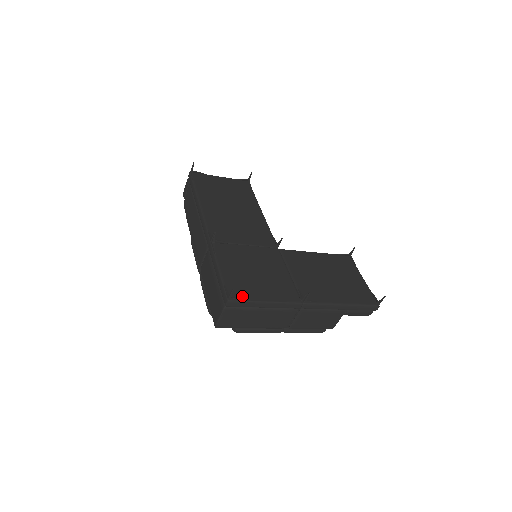
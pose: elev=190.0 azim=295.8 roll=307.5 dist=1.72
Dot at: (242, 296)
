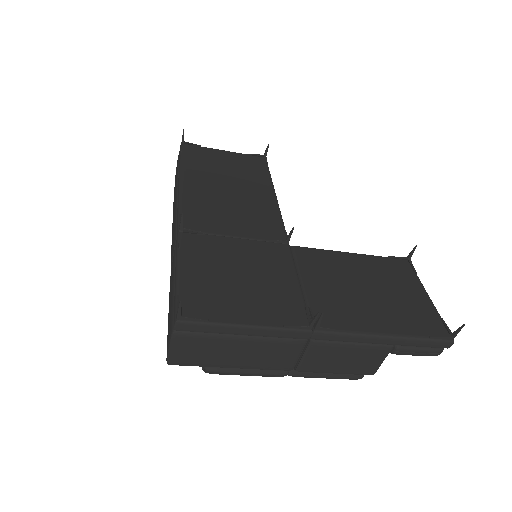
Dot at: (204, 314)
